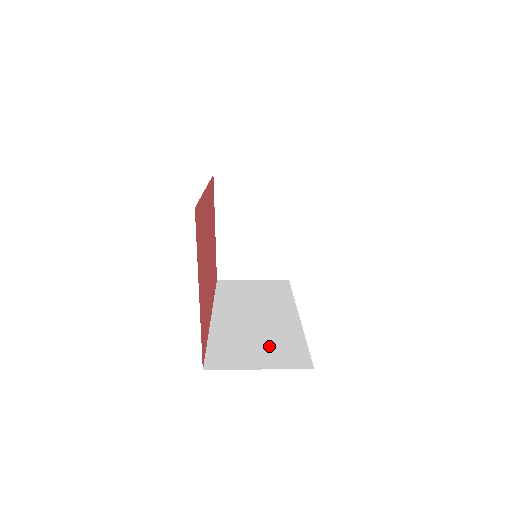
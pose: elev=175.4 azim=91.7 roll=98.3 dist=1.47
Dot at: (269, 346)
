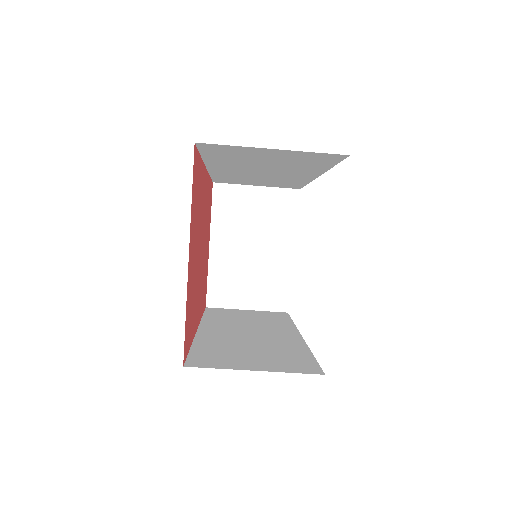
Dot at: (267, 354)
